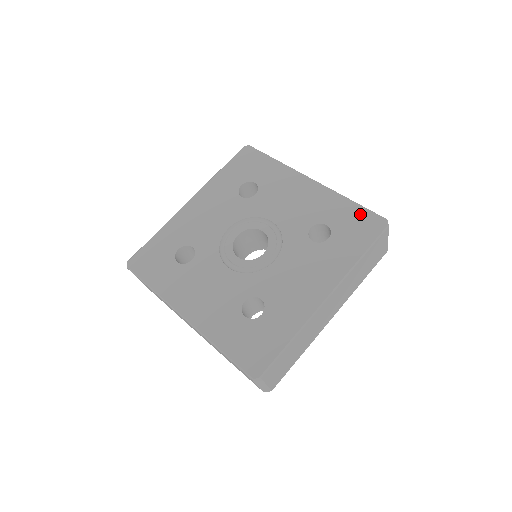
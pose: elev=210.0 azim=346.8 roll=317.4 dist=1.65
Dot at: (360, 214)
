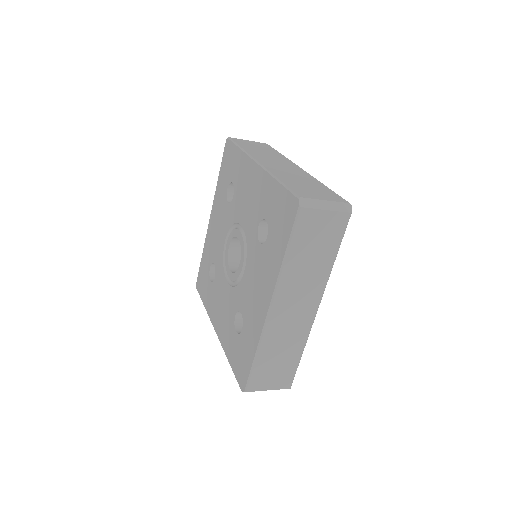
Dot at: (282, 198)
